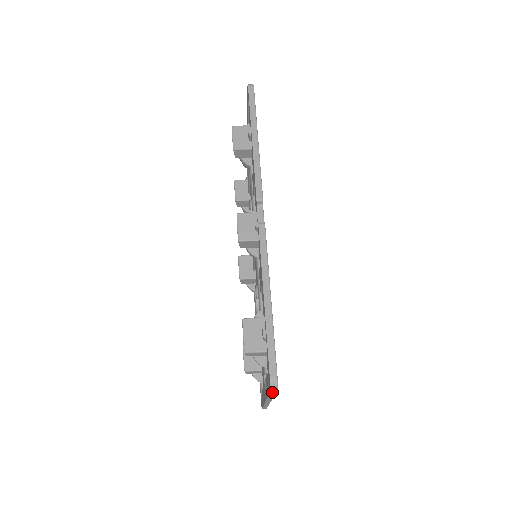
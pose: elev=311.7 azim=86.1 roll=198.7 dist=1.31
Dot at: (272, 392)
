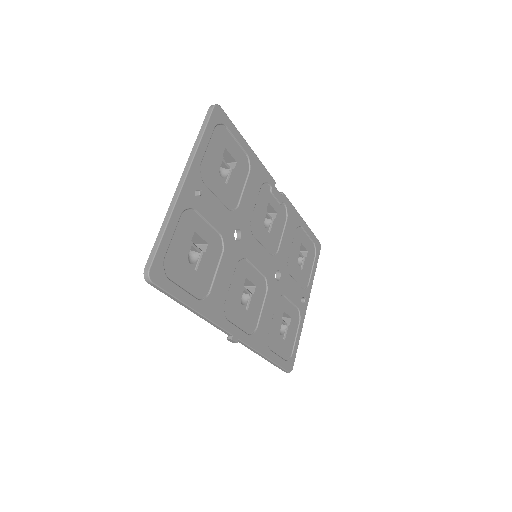
Dot at: (208, 114)
